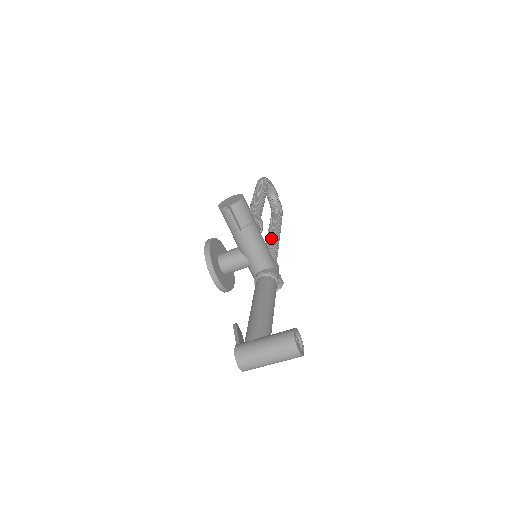
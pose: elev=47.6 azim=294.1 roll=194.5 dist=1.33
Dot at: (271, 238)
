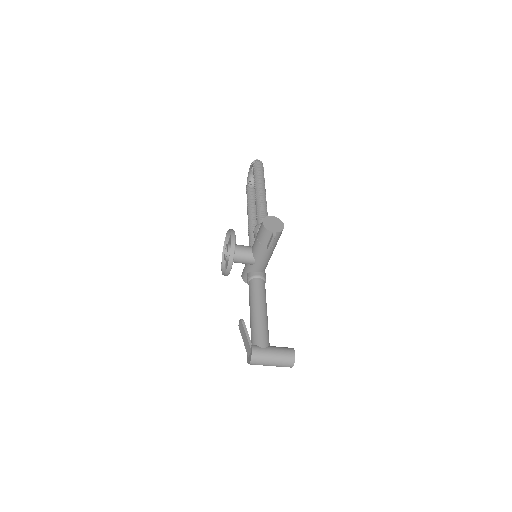
Dot at: occluded
